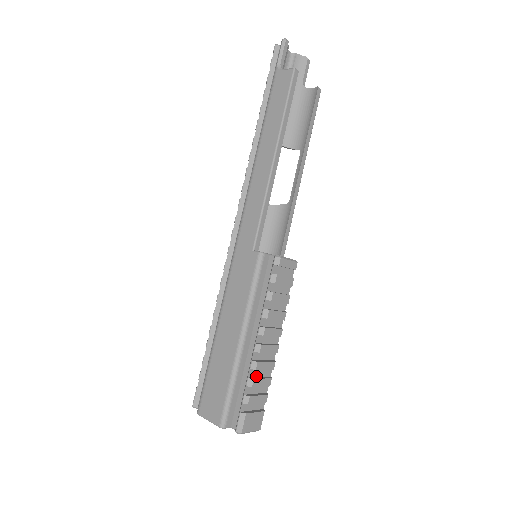
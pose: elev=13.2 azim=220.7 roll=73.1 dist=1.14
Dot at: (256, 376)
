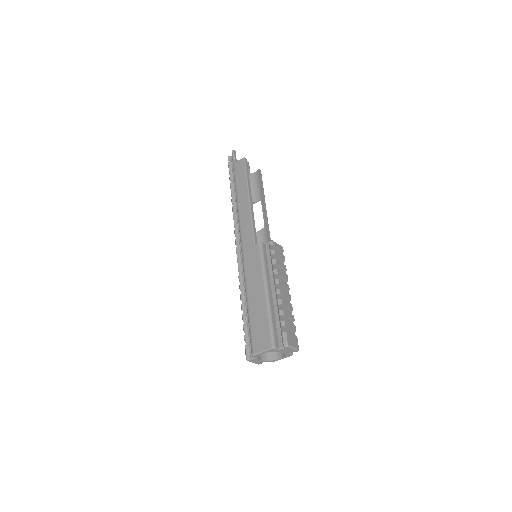
Dot at: occluded
